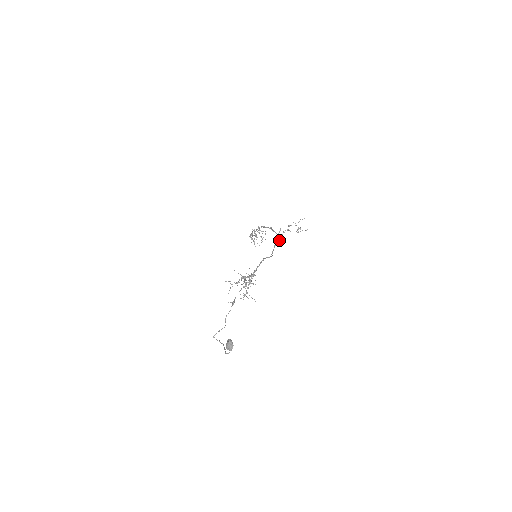
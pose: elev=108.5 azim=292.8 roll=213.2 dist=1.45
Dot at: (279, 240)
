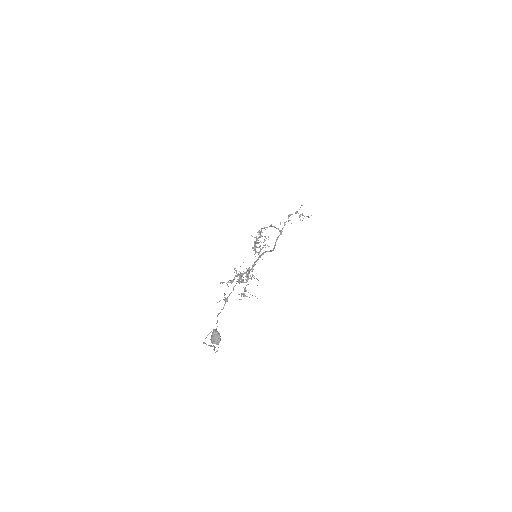
Dot at: (280, 234)
